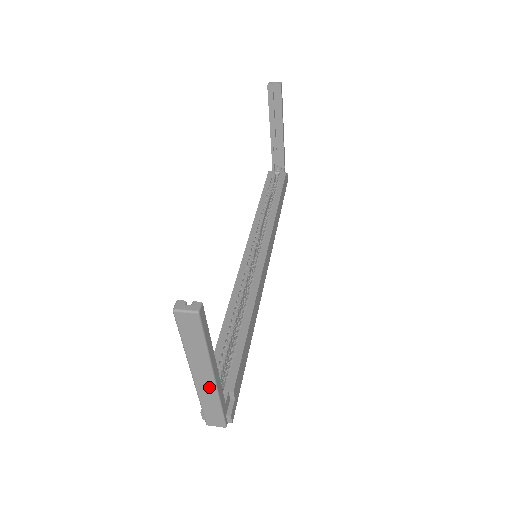
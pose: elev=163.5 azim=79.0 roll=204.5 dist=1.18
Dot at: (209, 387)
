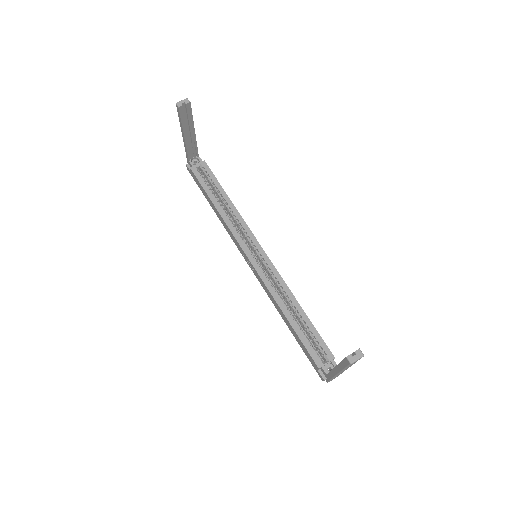
Dot at: occluded
